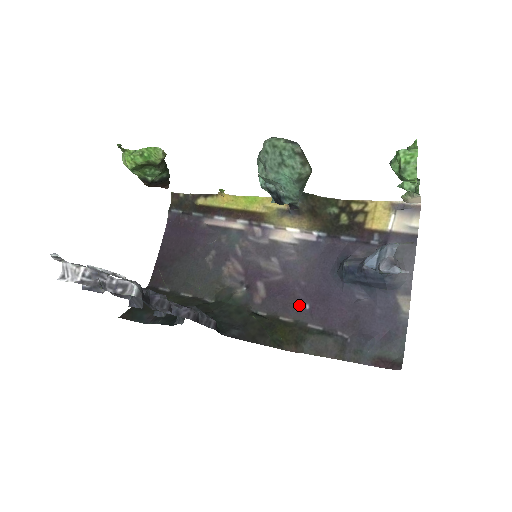
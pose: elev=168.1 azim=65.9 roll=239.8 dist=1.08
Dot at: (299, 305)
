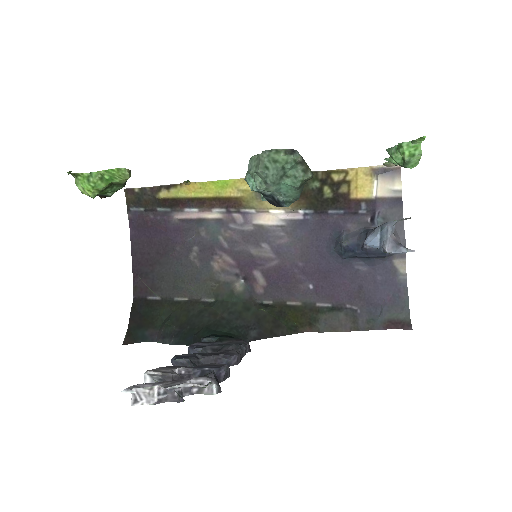
Dot at: (303, 287)
